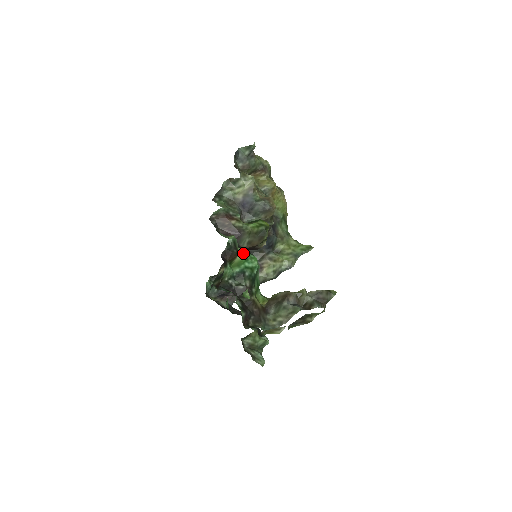
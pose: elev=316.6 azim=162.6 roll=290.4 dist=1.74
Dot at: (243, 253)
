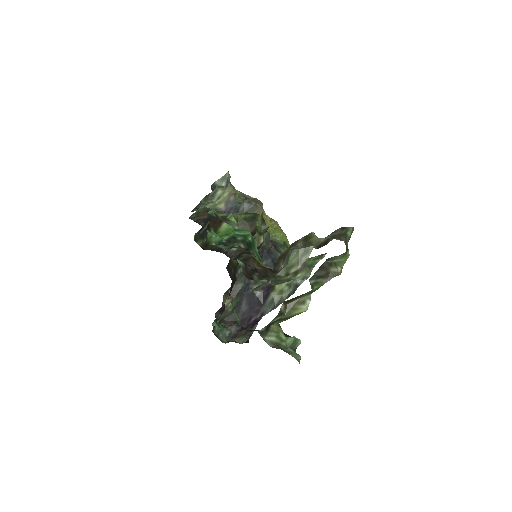
Dot at: occluded
